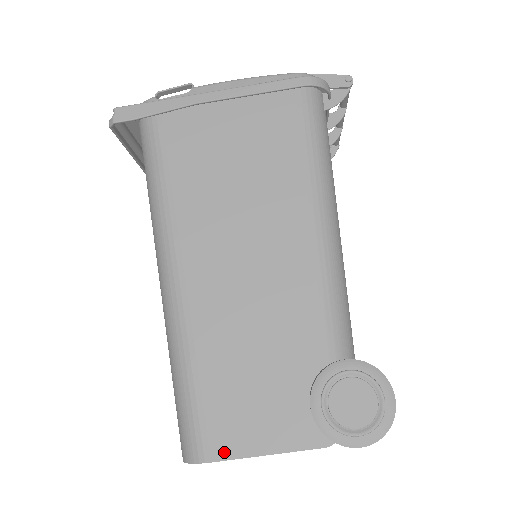
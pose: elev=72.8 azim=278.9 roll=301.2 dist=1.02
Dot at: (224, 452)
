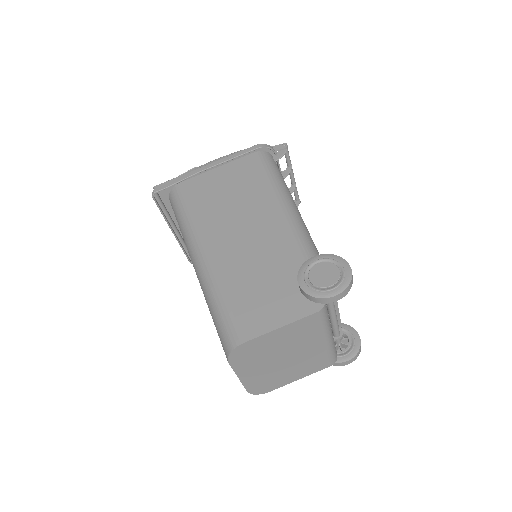
Dot at: (252, 334)
